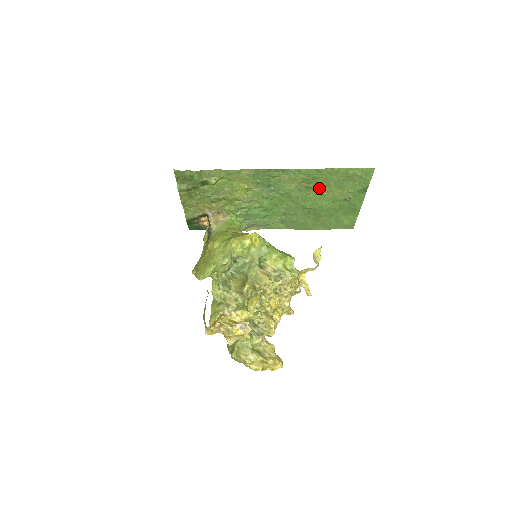
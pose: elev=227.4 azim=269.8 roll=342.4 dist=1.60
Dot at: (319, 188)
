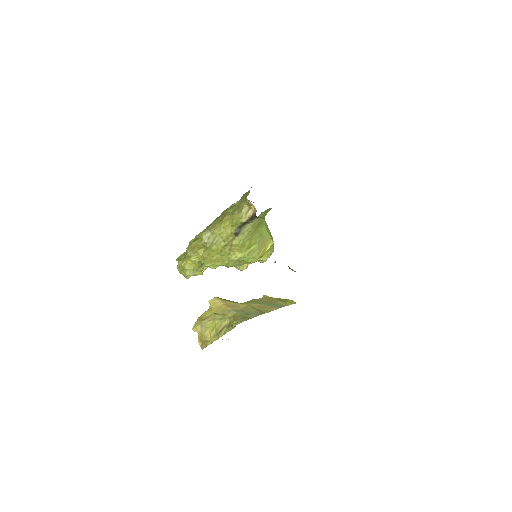
Dot at: occluded
